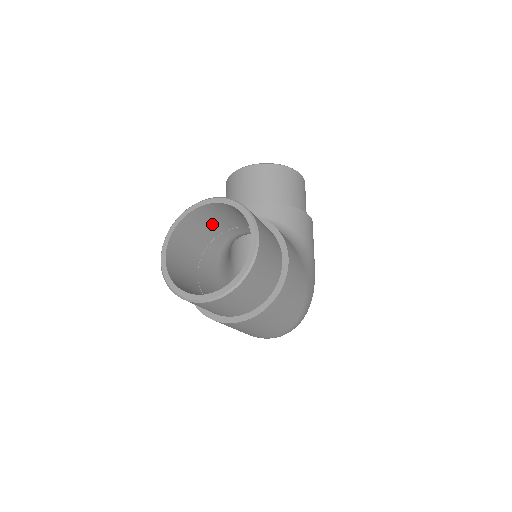
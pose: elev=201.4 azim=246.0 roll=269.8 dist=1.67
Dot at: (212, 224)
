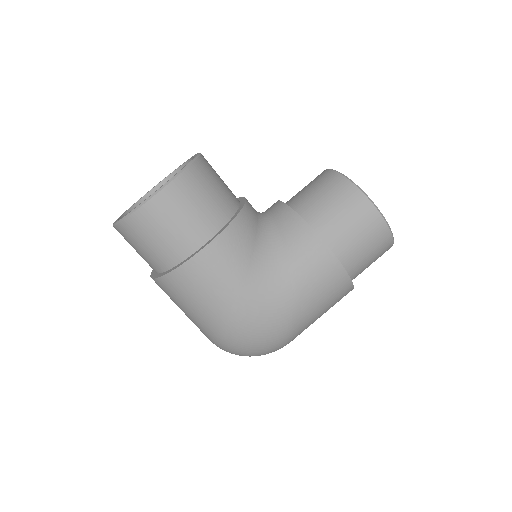
Dot at: occluded
